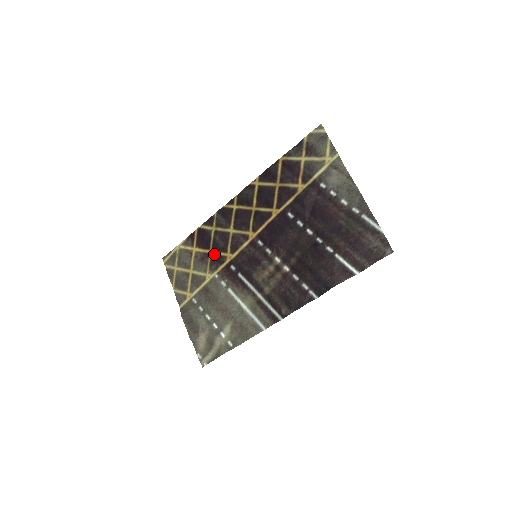
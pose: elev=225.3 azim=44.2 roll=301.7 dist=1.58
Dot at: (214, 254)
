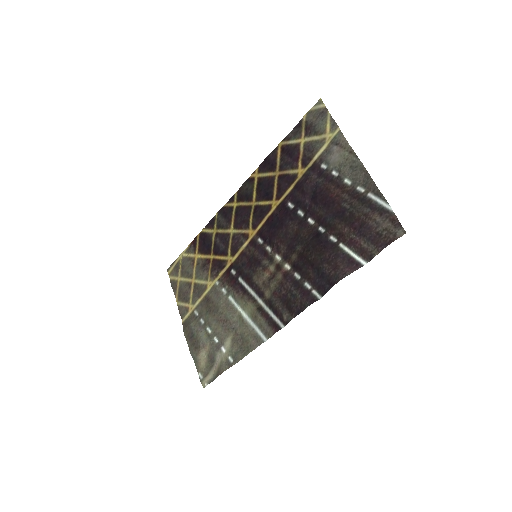
Dot at: (215, 259)
